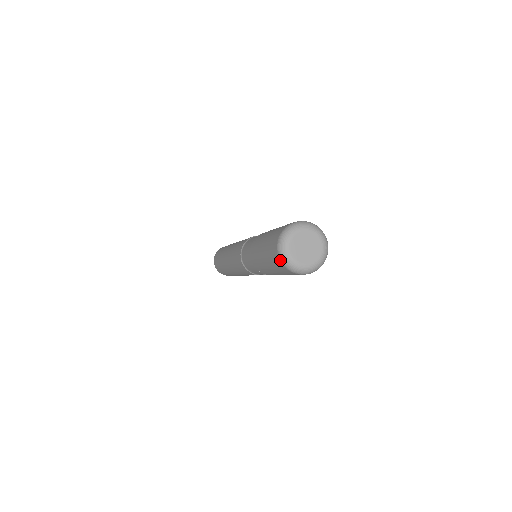
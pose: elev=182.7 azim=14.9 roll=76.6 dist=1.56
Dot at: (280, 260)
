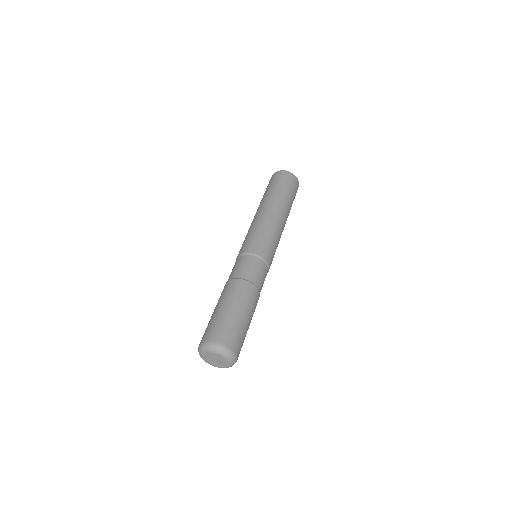
Dot at: (199, 345)
